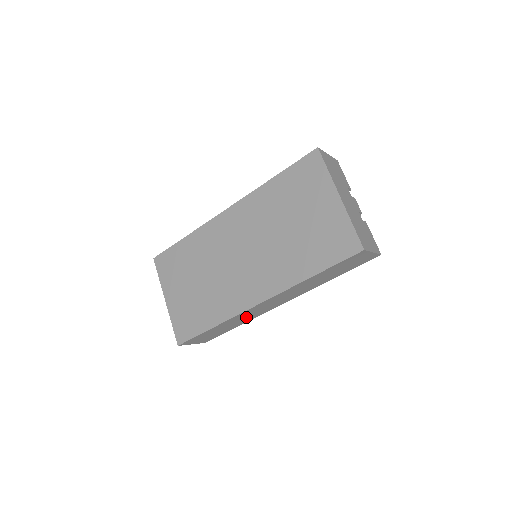
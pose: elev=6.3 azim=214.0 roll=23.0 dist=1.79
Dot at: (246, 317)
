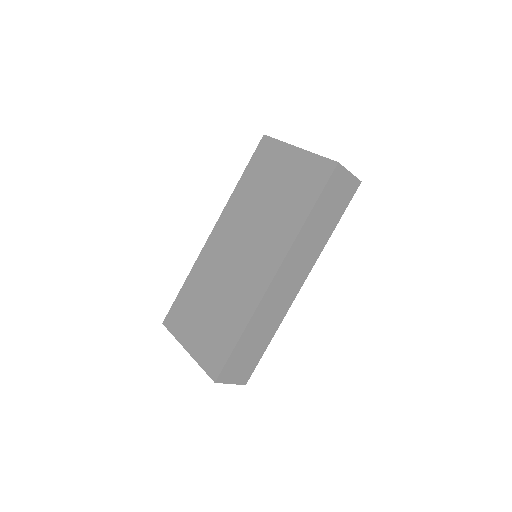
Dot at: (272, 314)
